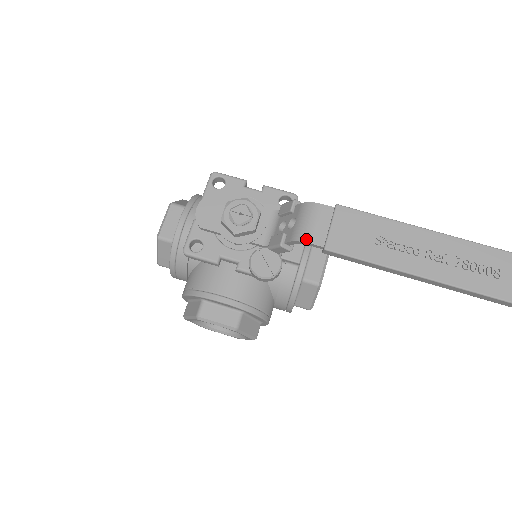
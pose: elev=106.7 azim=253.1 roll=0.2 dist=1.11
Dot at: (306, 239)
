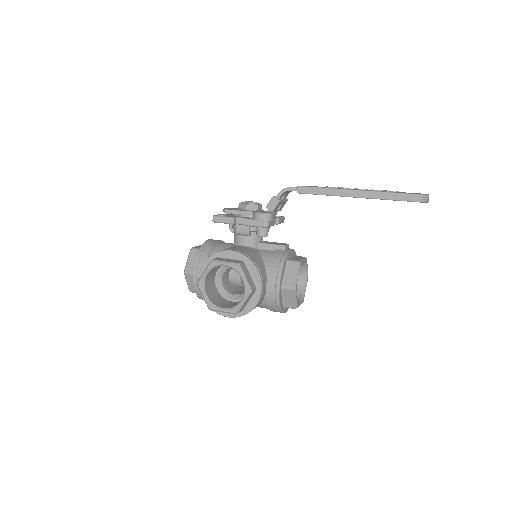
Dot at: (287, 187)
